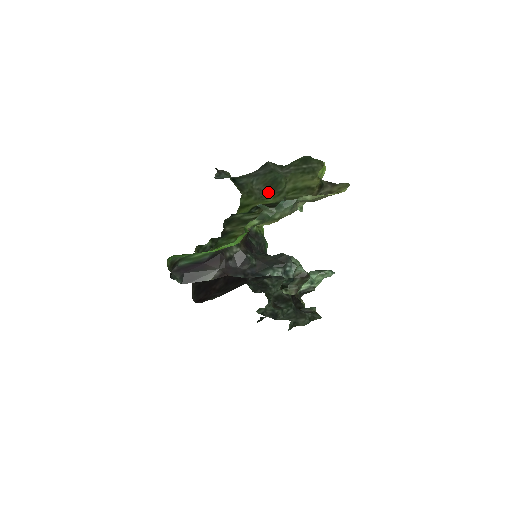
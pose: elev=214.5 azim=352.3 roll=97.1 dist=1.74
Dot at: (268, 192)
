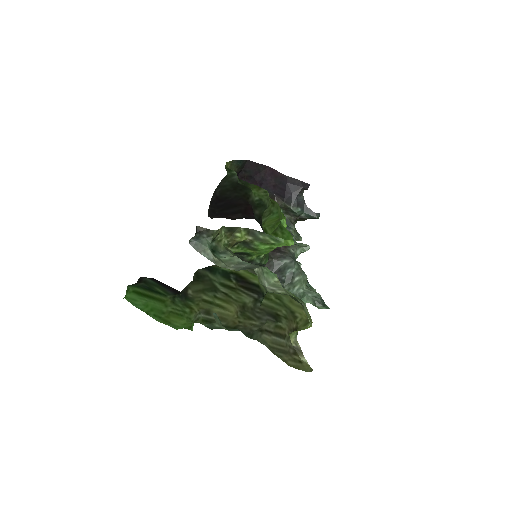
Dot at: occluded
